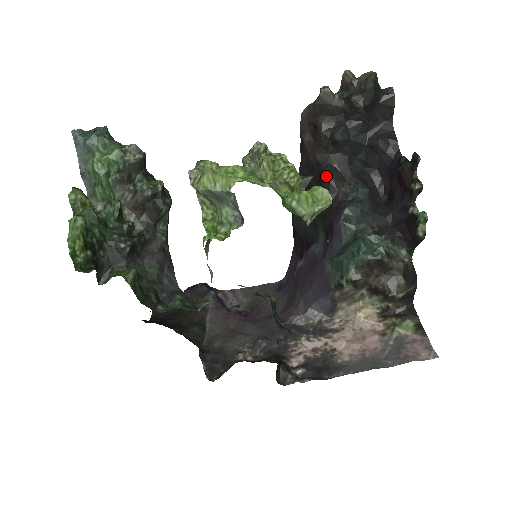
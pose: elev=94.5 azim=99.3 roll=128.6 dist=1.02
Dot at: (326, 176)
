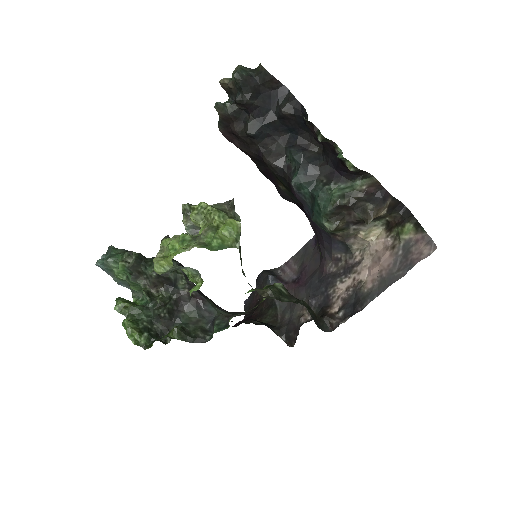
Dot at: (267, 163)
